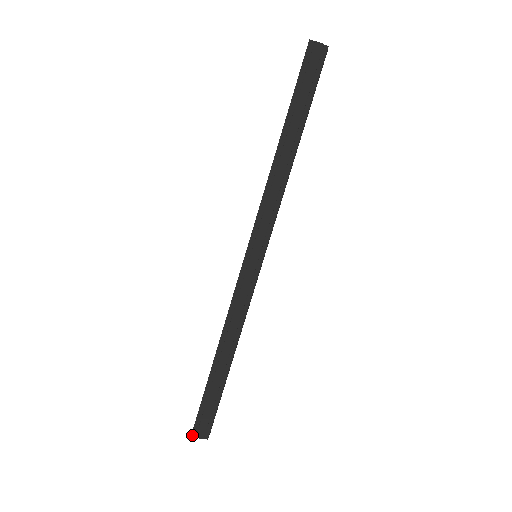
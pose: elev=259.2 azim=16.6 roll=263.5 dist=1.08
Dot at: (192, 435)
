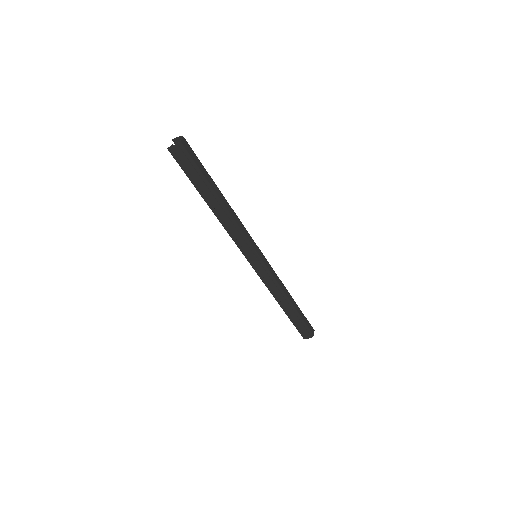
Dot at: occluded
